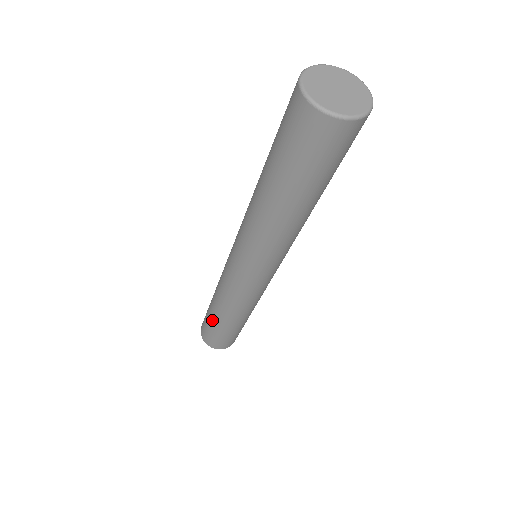
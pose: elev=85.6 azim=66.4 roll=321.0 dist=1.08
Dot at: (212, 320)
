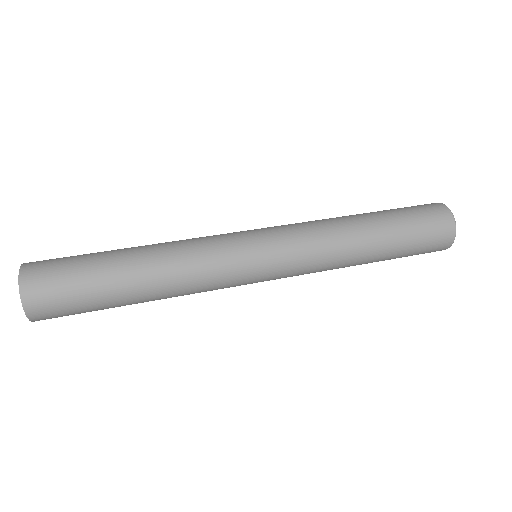
Dot at: (107, 254)
